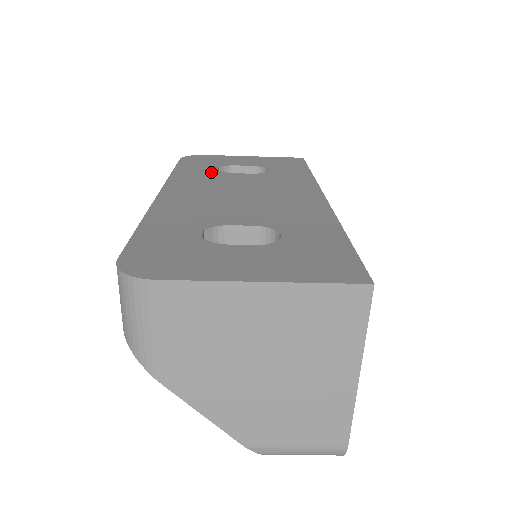
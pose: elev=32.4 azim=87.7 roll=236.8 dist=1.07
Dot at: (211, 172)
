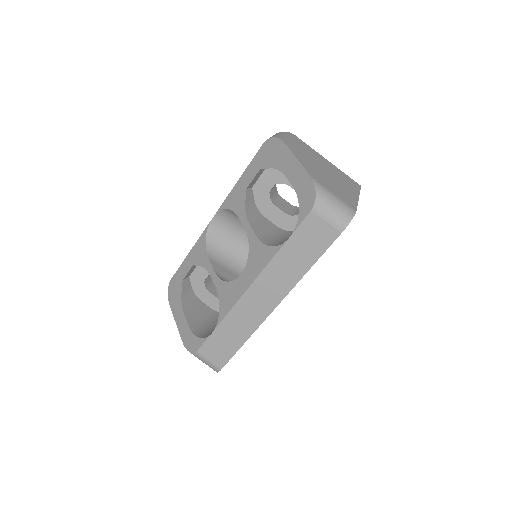
Dot at: occluded
